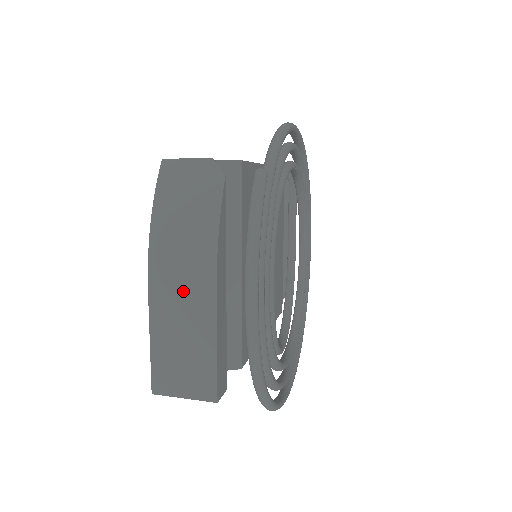
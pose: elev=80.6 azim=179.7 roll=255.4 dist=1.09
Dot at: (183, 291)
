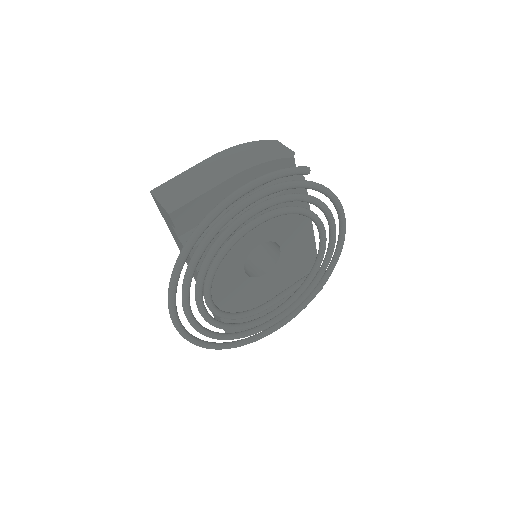
Dot at: (221, 167)
